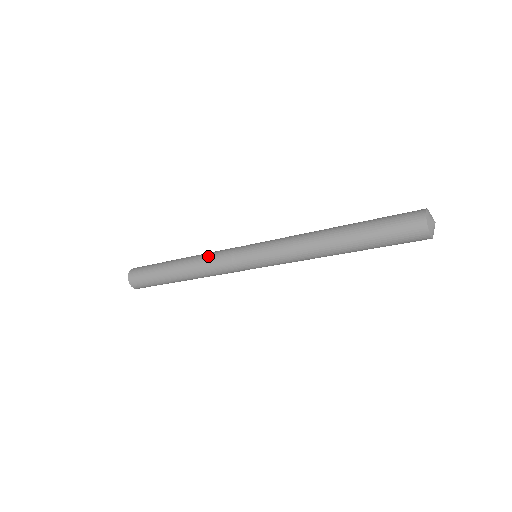
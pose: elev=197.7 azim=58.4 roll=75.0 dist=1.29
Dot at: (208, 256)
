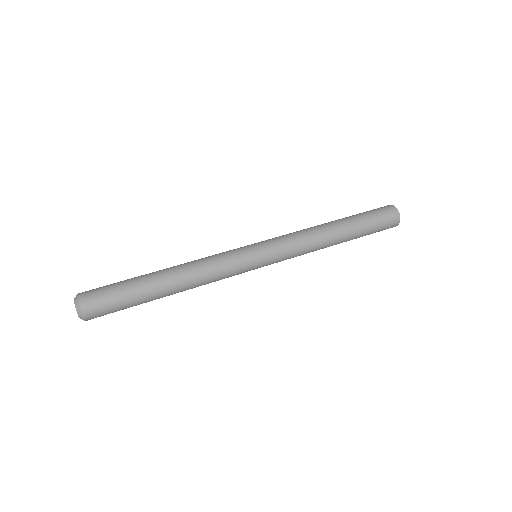
Dot at: (207, 261)
